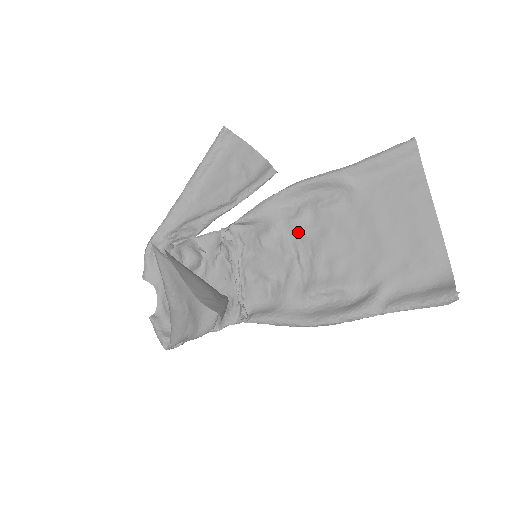
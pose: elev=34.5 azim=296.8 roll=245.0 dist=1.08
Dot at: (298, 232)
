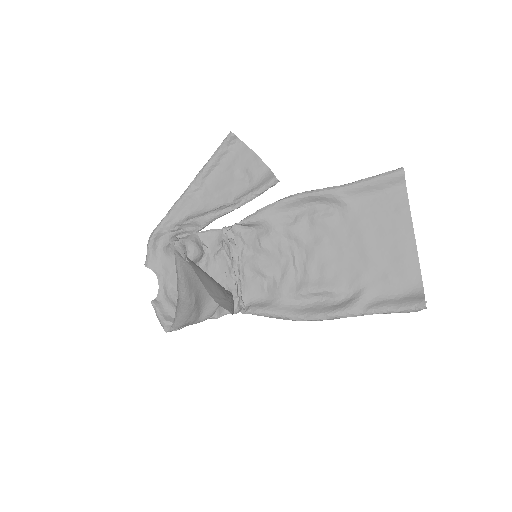
Dot at: (295, 238)
